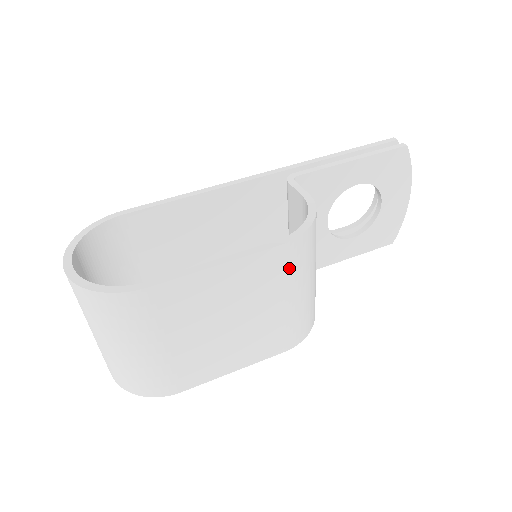
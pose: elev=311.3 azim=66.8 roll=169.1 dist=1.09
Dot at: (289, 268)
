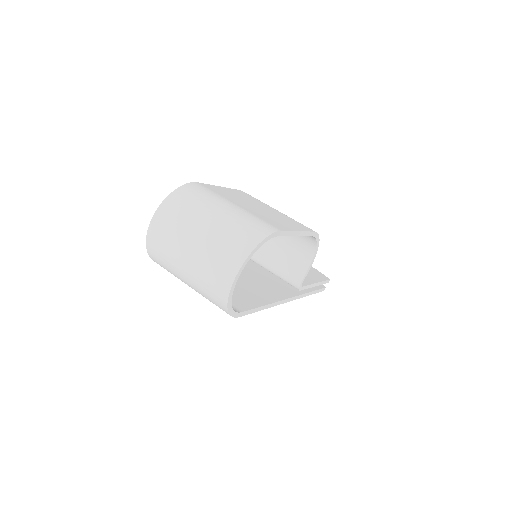
Dot at: occluded
